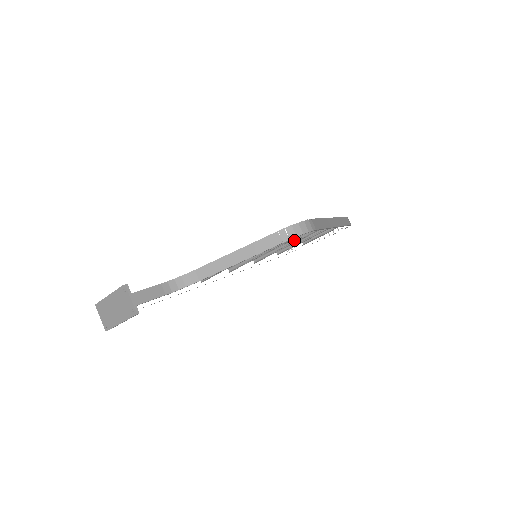
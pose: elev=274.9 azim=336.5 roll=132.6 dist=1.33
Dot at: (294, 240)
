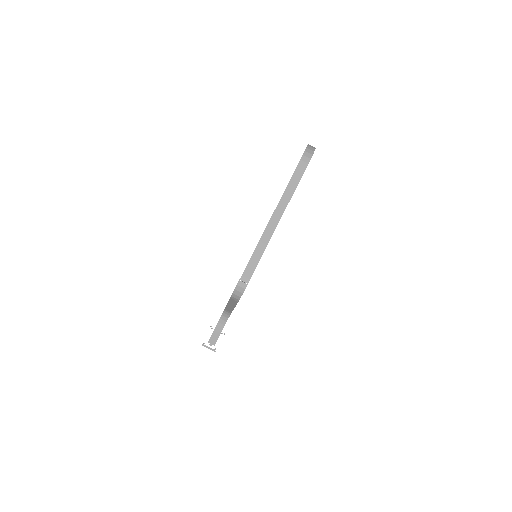
Dot at: occluded
